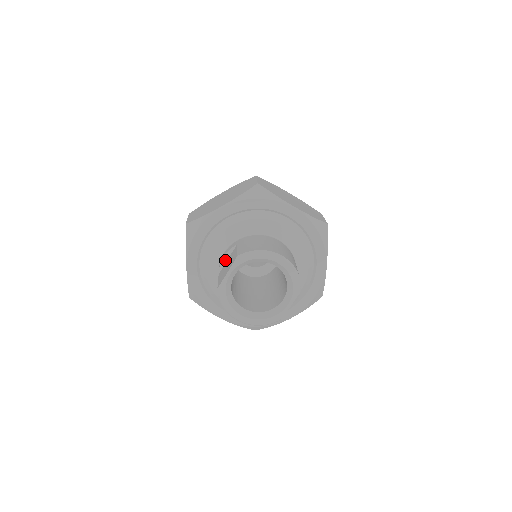
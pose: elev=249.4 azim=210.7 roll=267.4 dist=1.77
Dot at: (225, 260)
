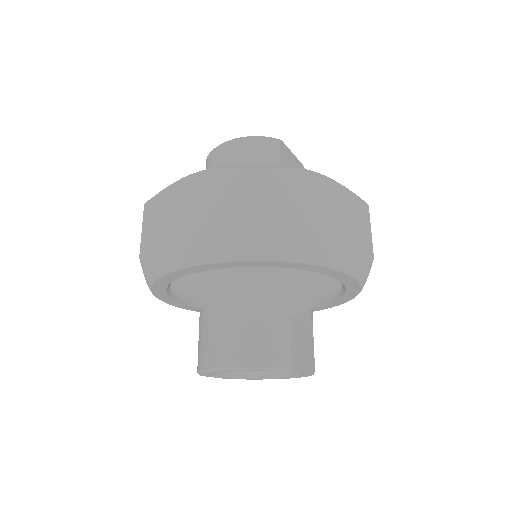
Dot at: occluded
